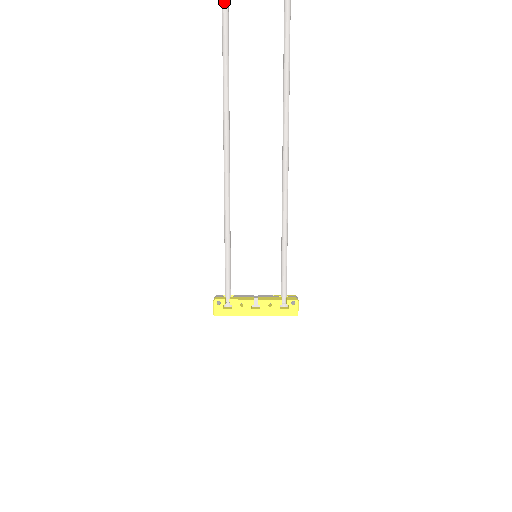
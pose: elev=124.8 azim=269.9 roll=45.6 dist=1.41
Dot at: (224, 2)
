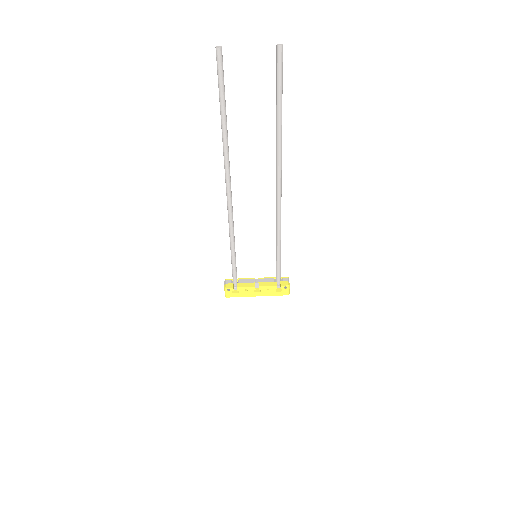
Dot at: (218, 57)
